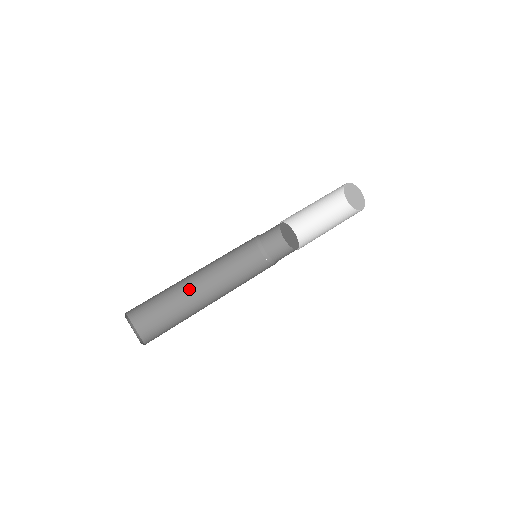
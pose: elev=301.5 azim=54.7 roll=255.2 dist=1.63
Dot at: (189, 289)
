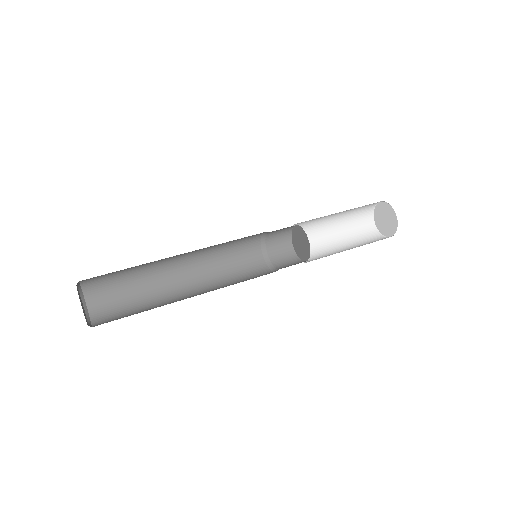
Dot at: (164, 264)
